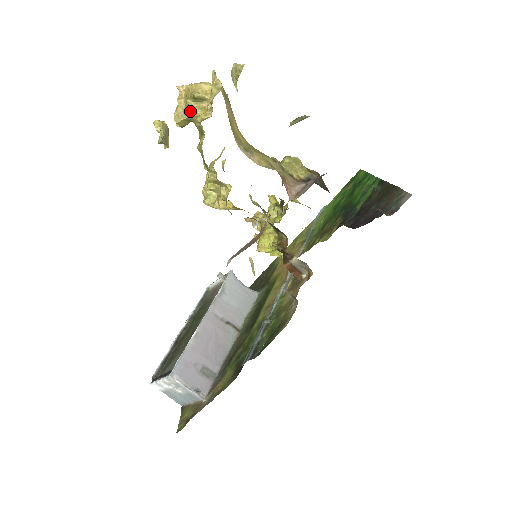
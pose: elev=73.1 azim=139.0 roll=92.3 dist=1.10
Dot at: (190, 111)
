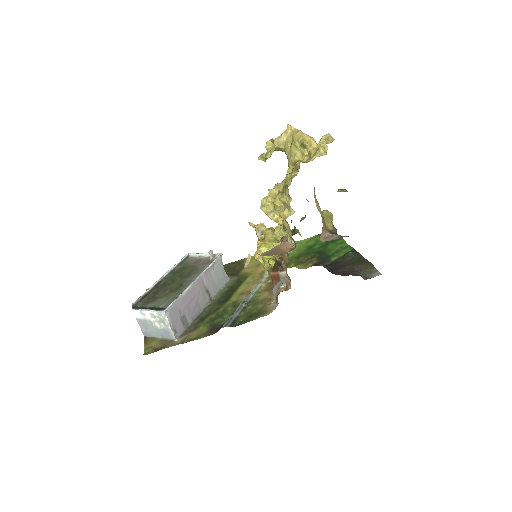
Dot at: (292, 148)
